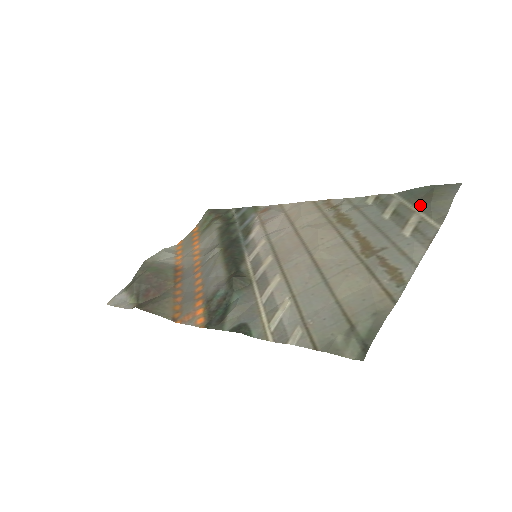
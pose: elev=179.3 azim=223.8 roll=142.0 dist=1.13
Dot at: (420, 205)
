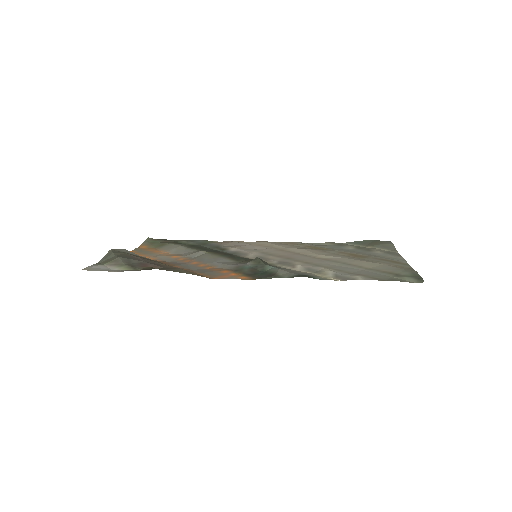
Dot at: (372, 246)
